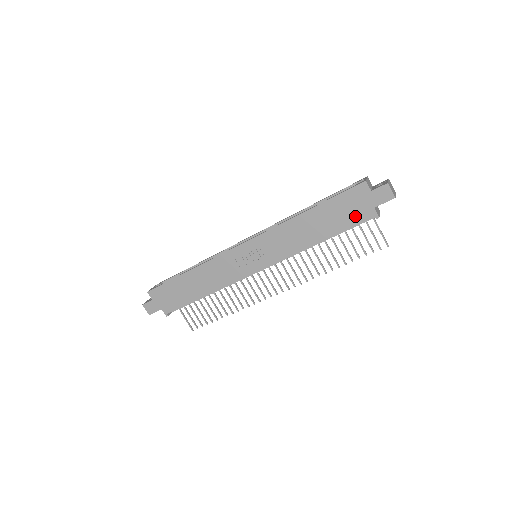
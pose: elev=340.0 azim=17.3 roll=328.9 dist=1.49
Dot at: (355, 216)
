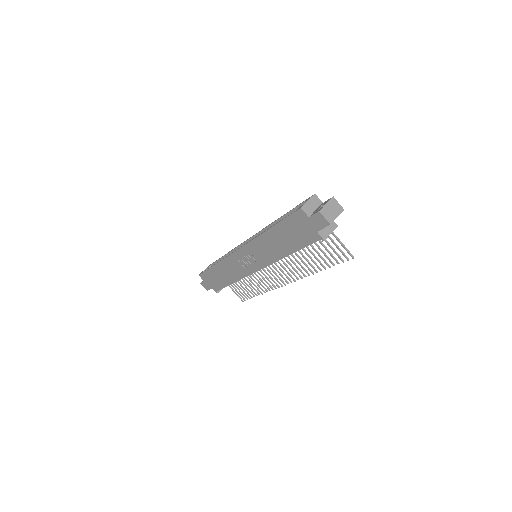
Dot at: (305, 237)
